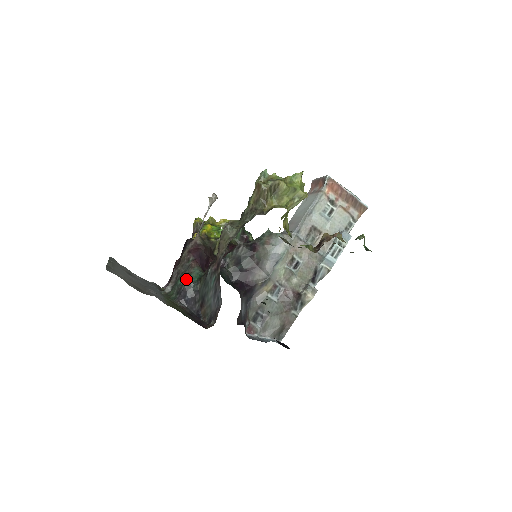
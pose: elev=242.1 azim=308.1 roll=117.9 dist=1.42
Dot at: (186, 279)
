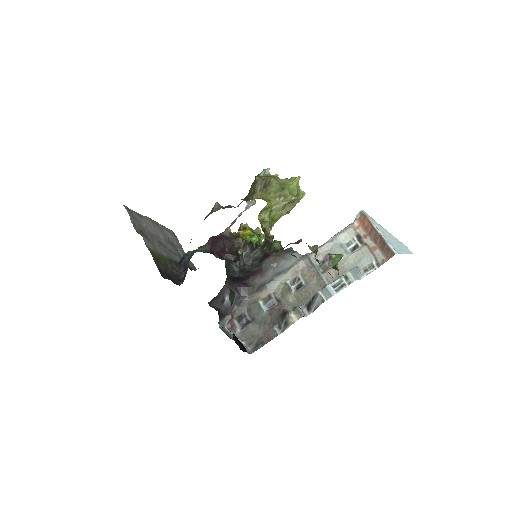
Dot at: occluded
